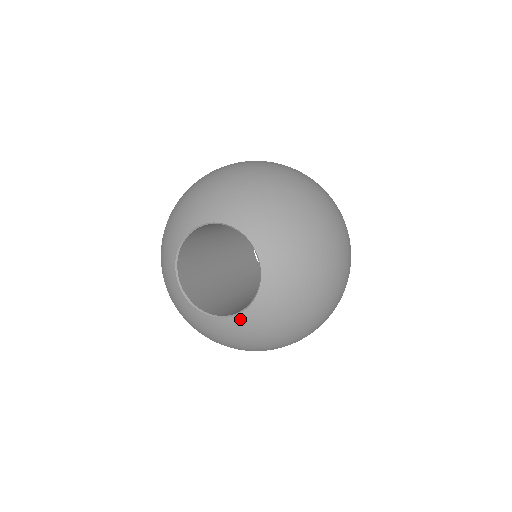
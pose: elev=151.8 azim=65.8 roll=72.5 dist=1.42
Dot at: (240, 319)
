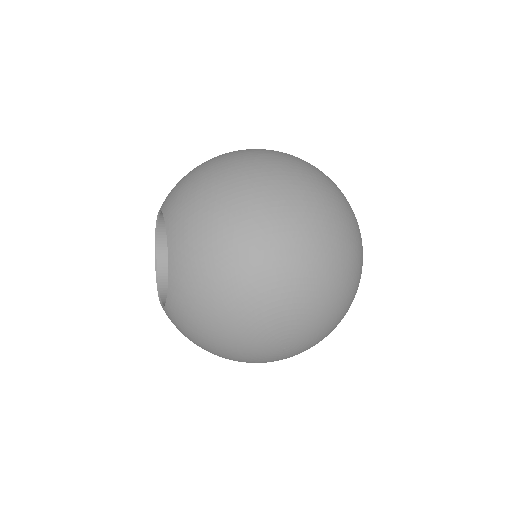
Dot at: occluded
